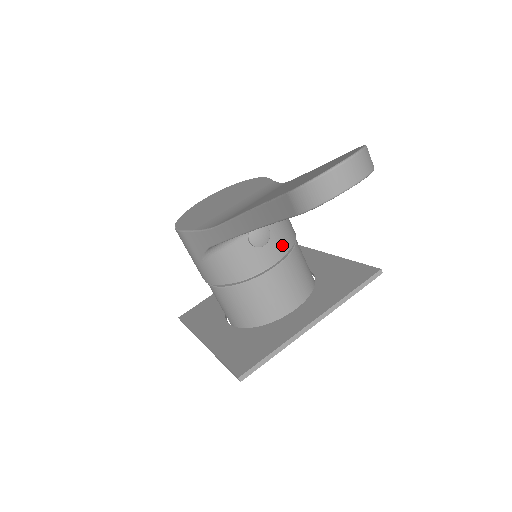
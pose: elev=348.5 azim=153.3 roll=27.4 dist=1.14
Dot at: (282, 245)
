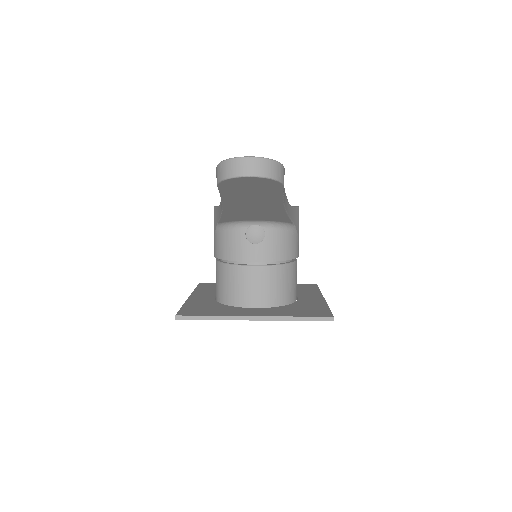
Dot at: (271, 253)
